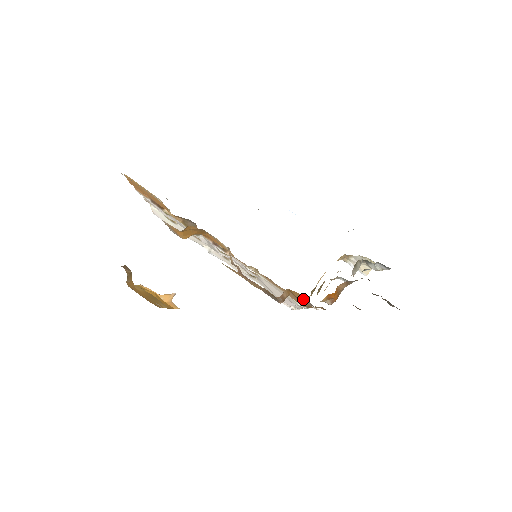
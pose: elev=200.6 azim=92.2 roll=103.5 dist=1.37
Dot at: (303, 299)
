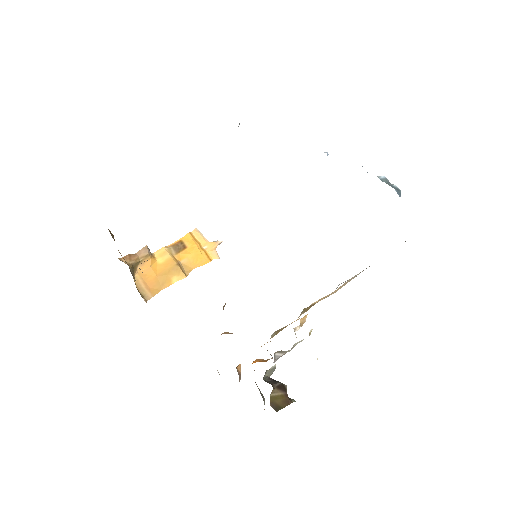
Dot at: occluded
